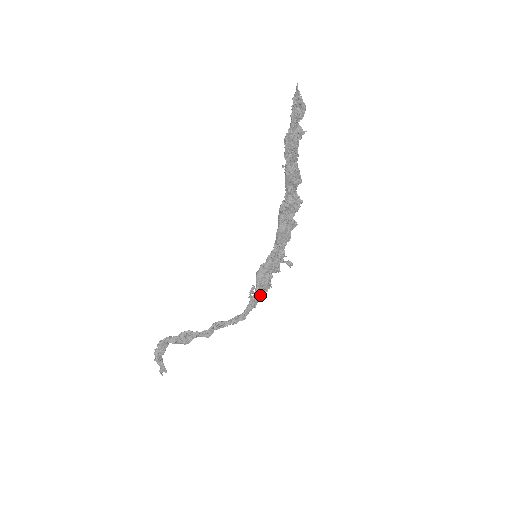
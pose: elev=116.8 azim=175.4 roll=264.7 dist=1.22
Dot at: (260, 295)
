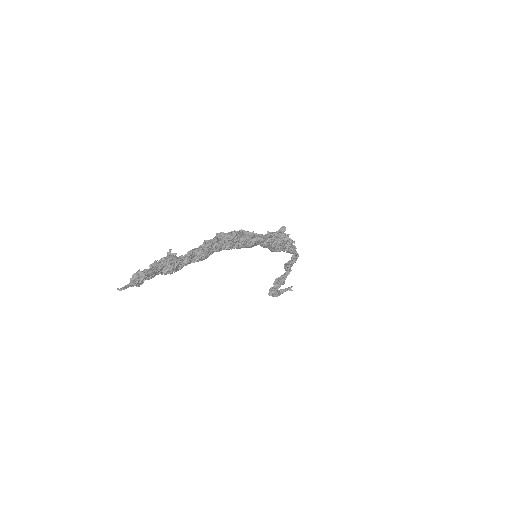
Dot at: (289, 247)
